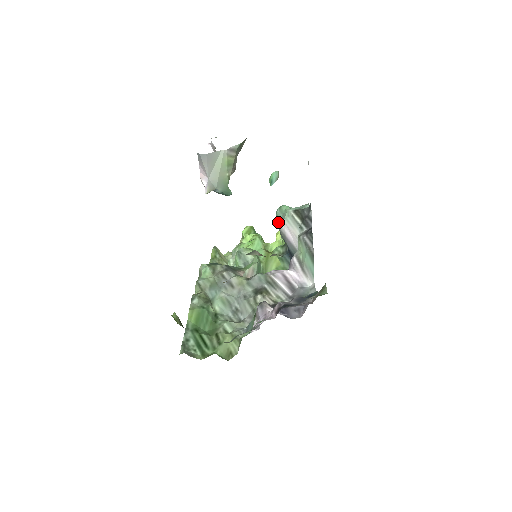
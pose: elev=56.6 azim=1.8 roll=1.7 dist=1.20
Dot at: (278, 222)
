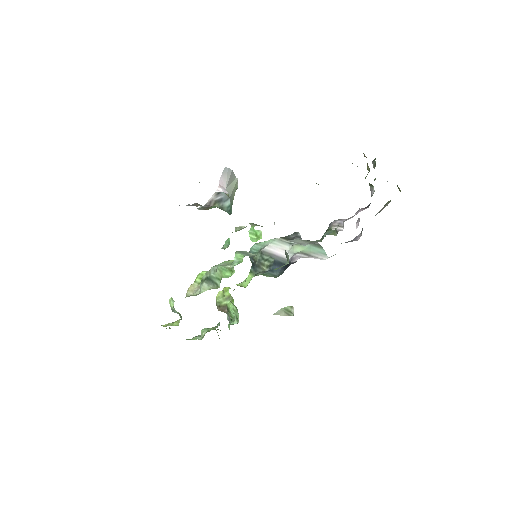
Dot at: (256, 252)
